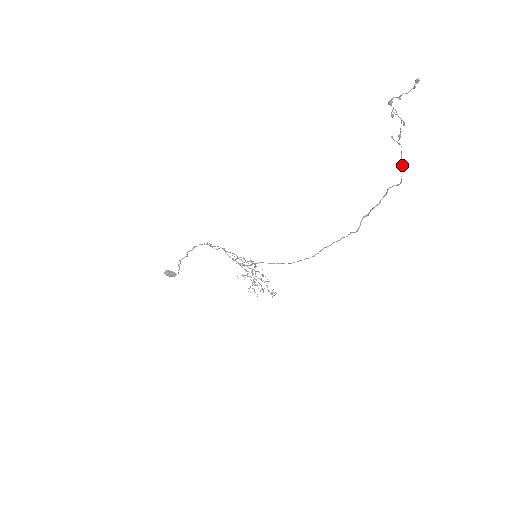
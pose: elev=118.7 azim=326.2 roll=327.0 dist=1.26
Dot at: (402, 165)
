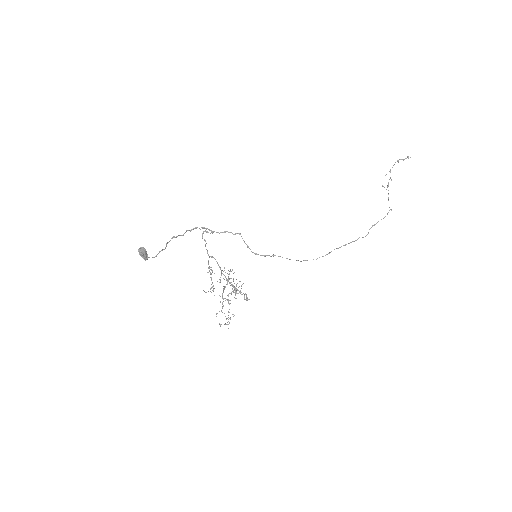
Dot at: occluded
